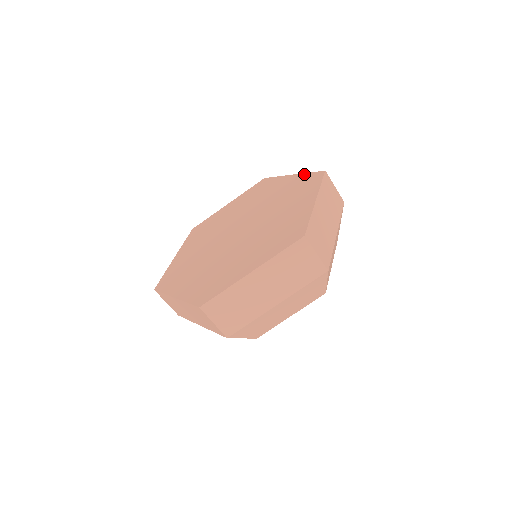
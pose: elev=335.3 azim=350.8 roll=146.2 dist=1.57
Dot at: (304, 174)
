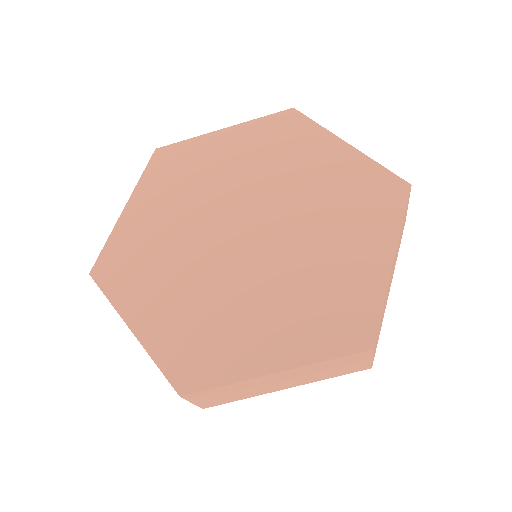
Dot at: (381, 295)
